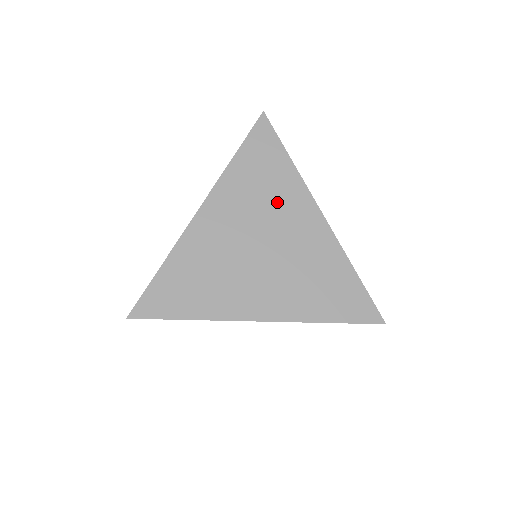
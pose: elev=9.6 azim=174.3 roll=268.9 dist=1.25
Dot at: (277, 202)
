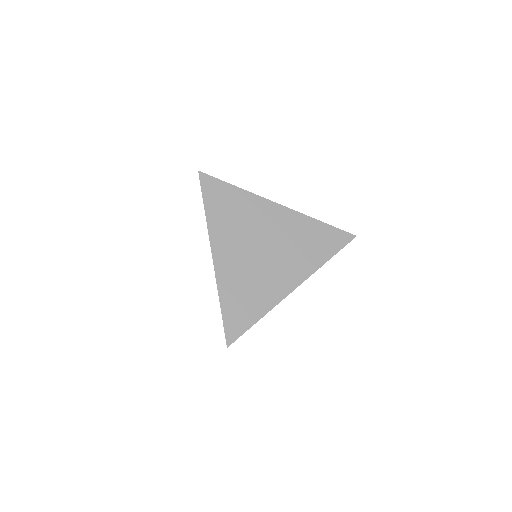
Dot at: (250, 217)
